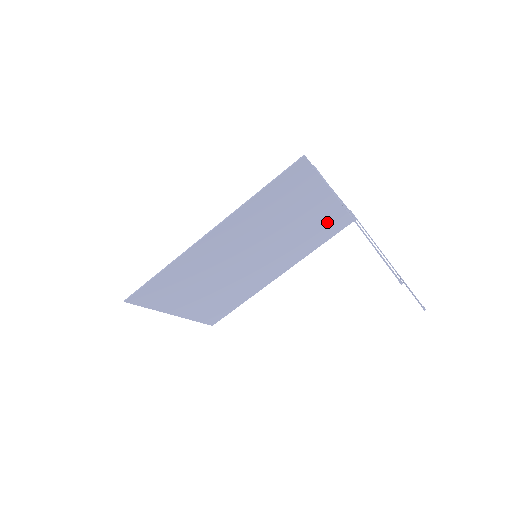
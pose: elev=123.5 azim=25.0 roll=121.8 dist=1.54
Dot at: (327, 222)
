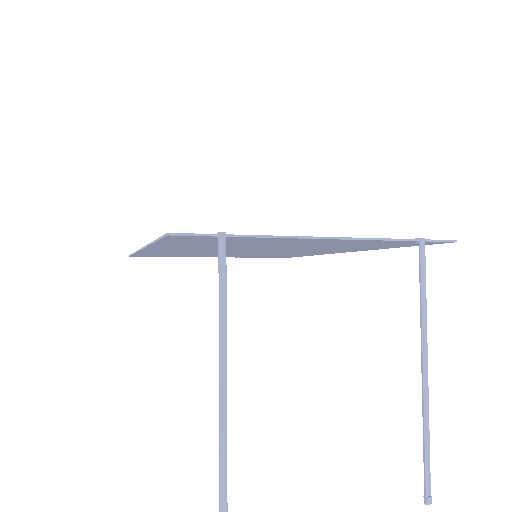
Dot at: occluded
